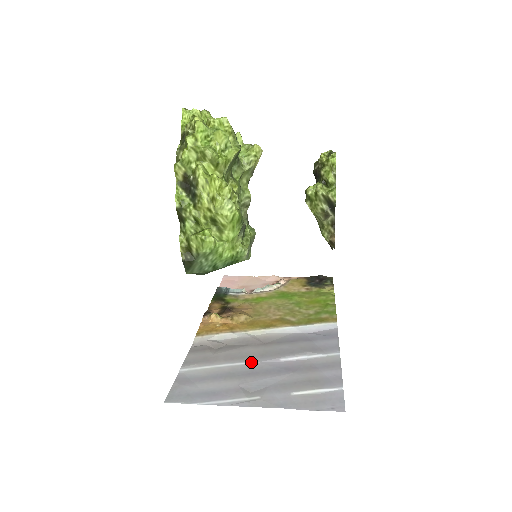
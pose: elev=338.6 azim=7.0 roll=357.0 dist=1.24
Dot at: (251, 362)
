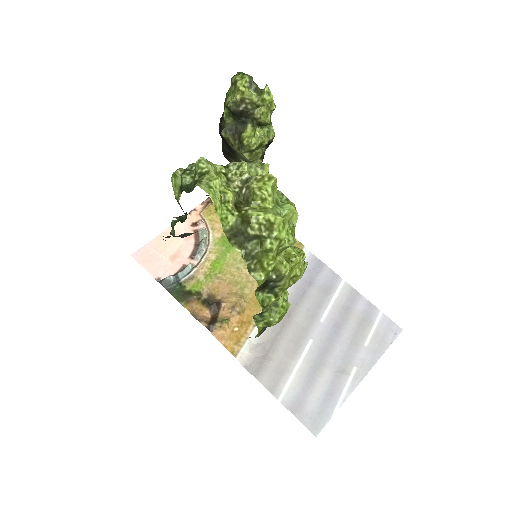
Dot at: (309, 343)
